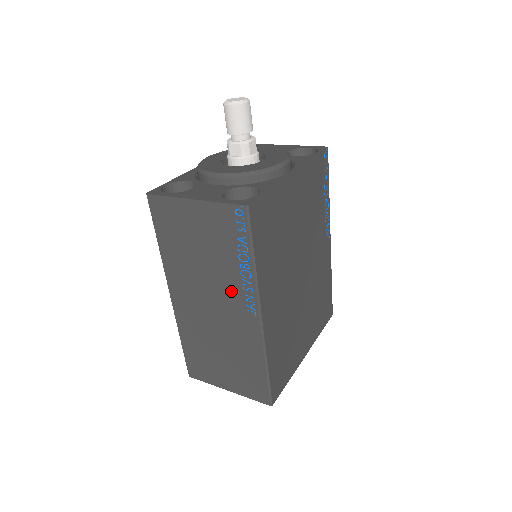
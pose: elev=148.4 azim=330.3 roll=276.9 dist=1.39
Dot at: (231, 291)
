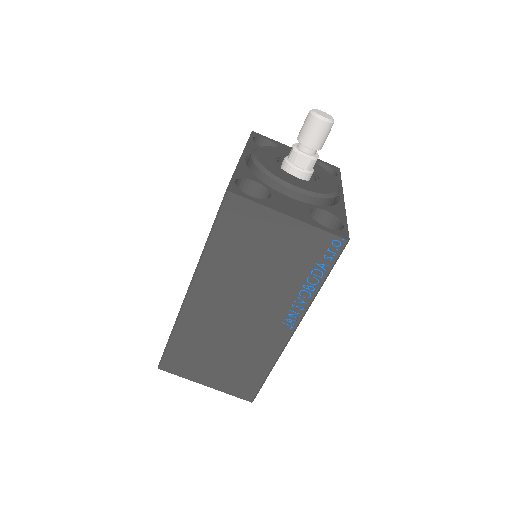
Dot at: (276, 304)
